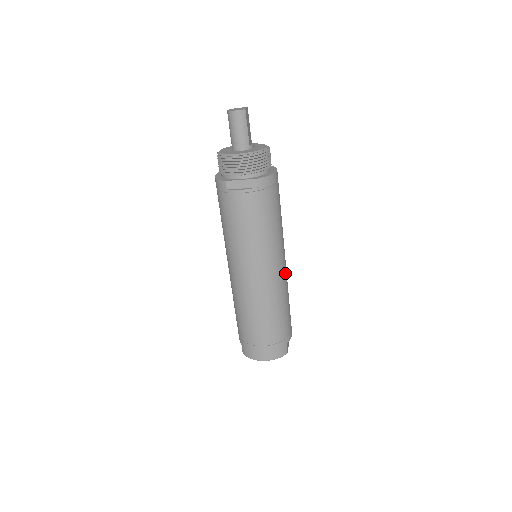
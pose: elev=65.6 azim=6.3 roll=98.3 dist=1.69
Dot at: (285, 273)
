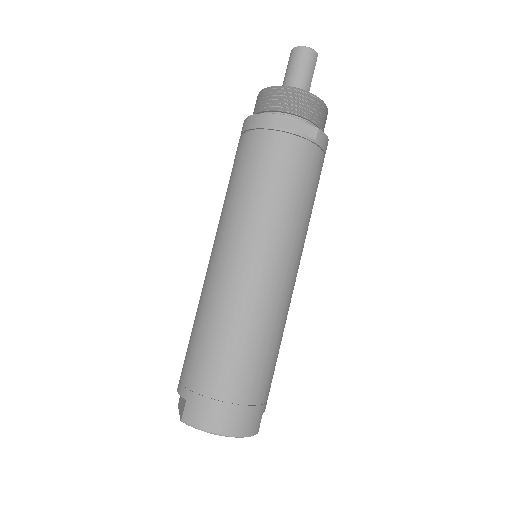
Dot at: occluded
